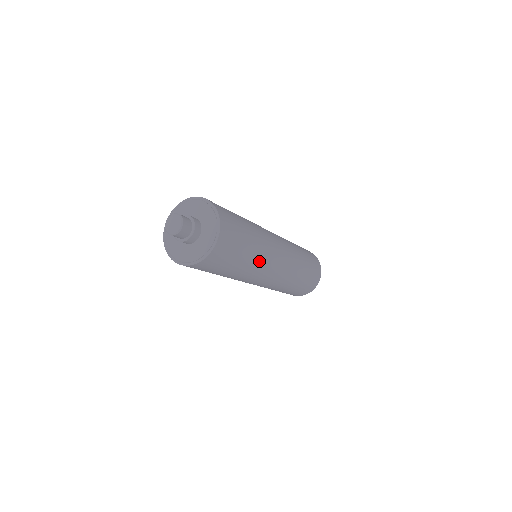
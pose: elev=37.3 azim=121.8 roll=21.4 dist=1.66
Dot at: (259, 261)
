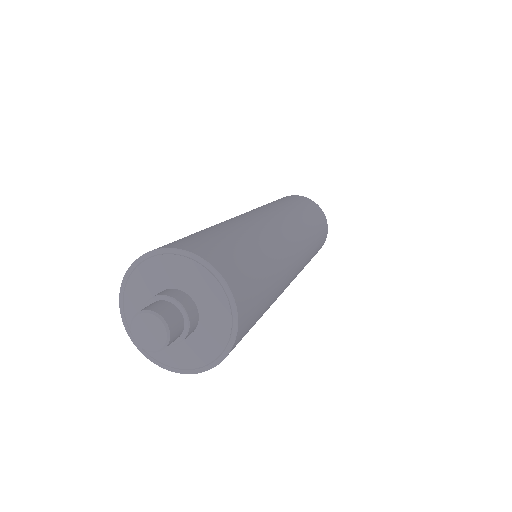
Dot at: occluded
